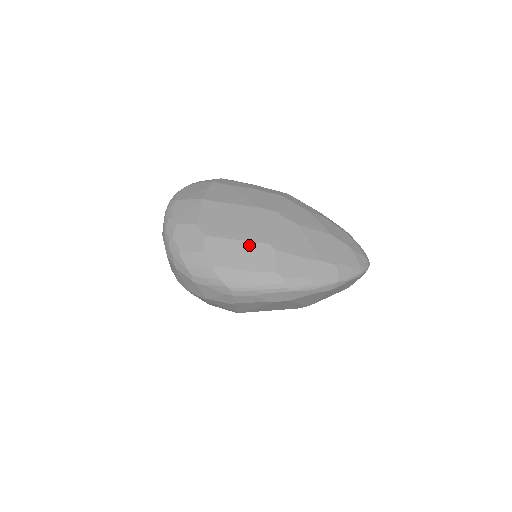
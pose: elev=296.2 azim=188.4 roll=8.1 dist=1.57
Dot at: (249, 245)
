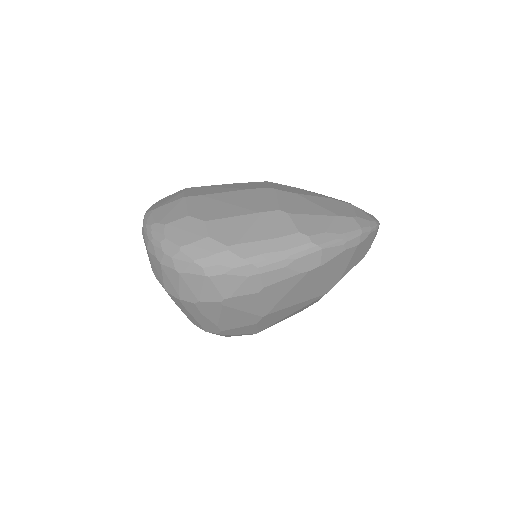
Dot at: (257, 216)
